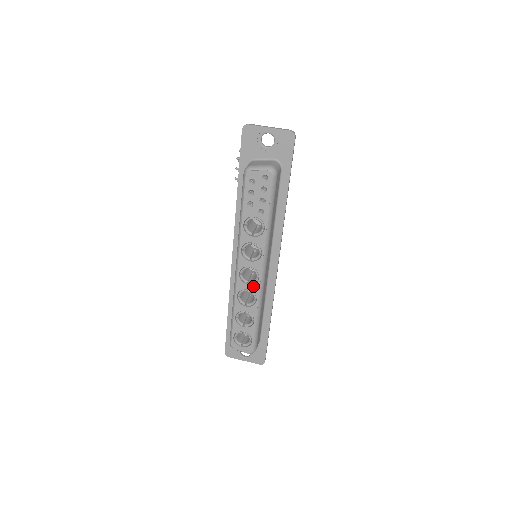
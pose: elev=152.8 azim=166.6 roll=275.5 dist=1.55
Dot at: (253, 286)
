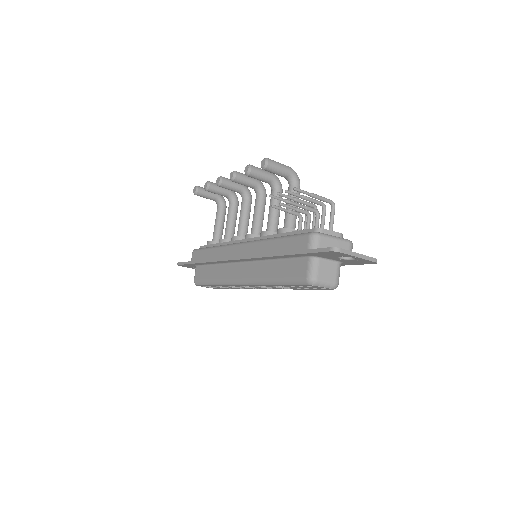
Dot at: occluded
